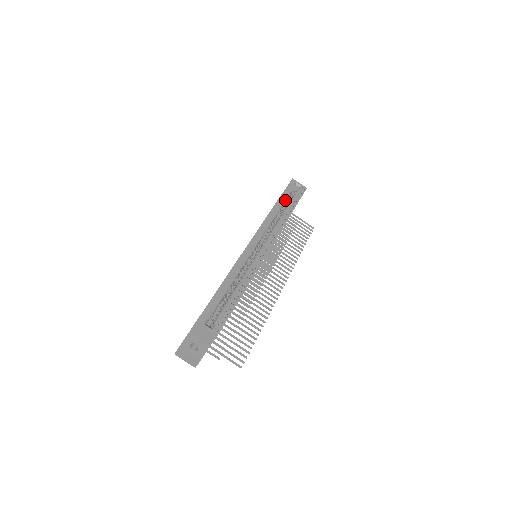
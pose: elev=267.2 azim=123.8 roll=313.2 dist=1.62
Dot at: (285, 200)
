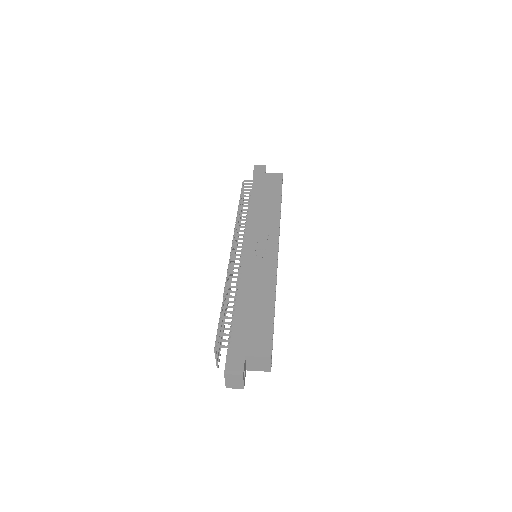
Dot at: occluded
